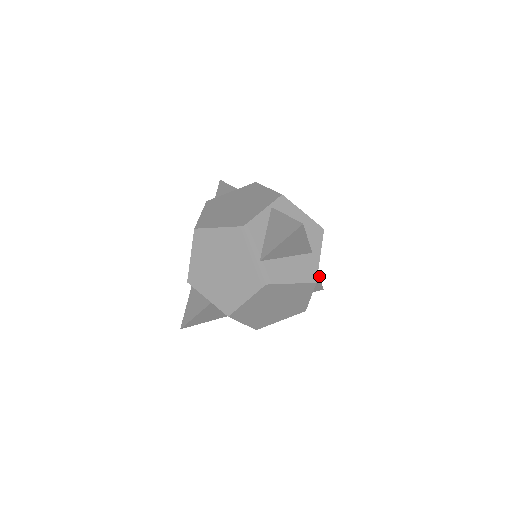
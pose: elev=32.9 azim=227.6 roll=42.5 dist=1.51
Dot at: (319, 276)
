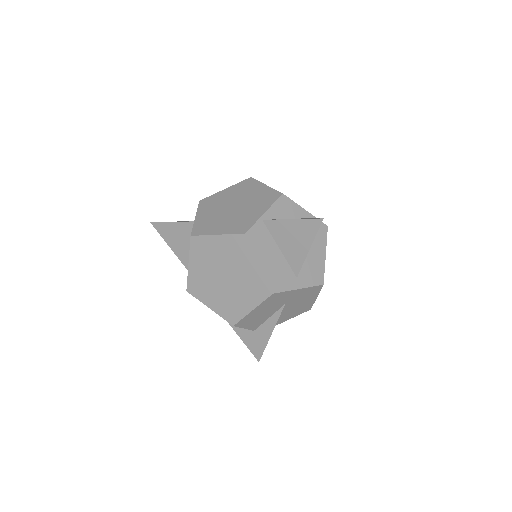
Dot at: occluded
